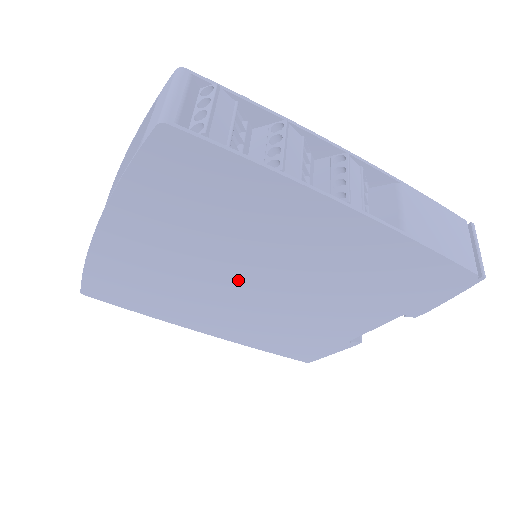
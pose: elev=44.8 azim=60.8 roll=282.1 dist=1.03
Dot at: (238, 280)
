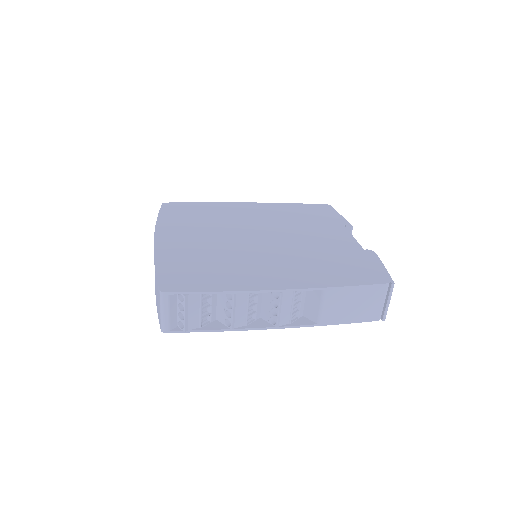
Dot at: occluded
